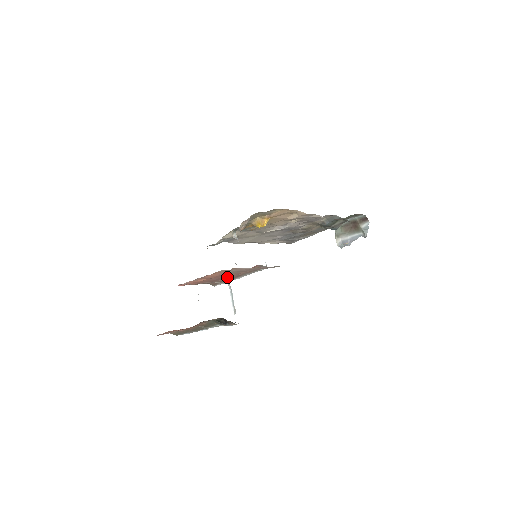
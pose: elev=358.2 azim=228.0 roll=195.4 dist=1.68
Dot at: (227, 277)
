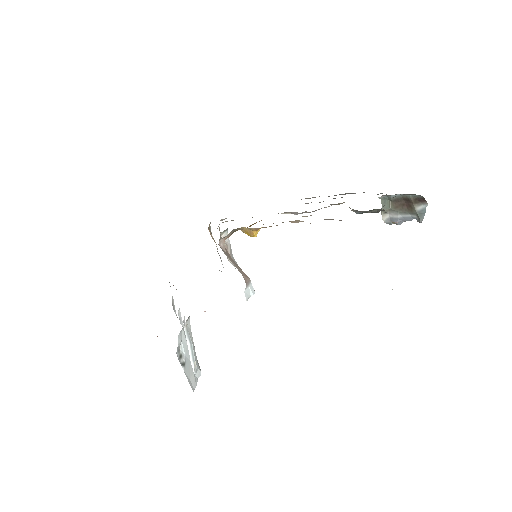
Dot at: (185, 328)
